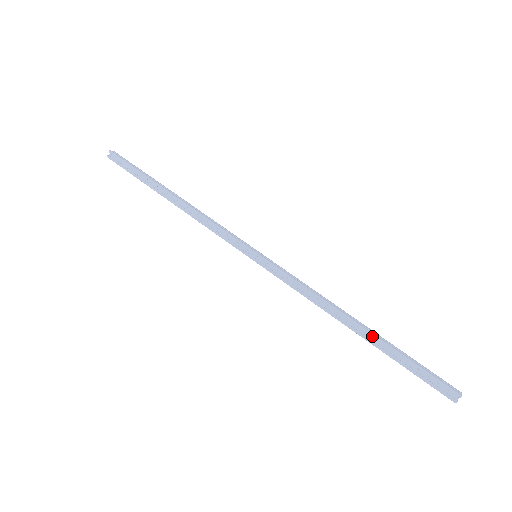
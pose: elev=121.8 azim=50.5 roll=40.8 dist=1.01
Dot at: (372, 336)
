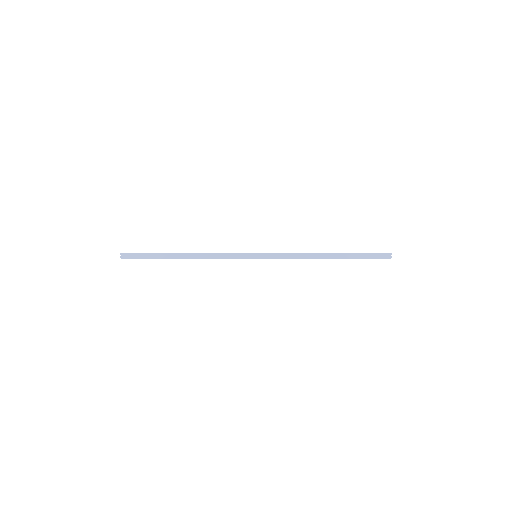
Dot at: (339, 254)
